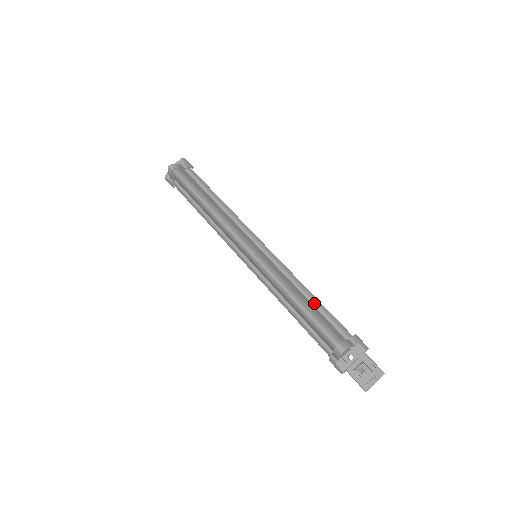
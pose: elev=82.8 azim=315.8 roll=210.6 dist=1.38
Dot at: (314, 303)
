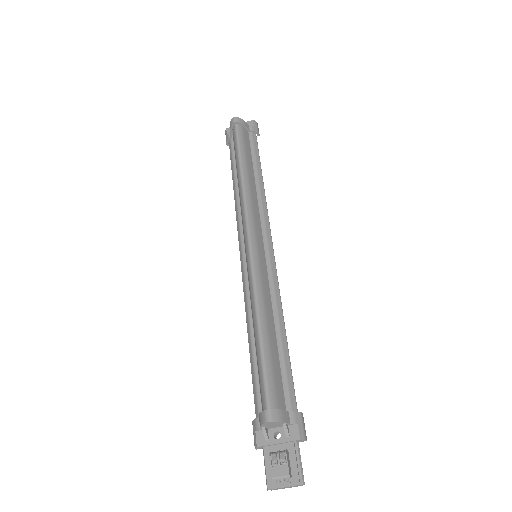
Dot at: (280, 345)
